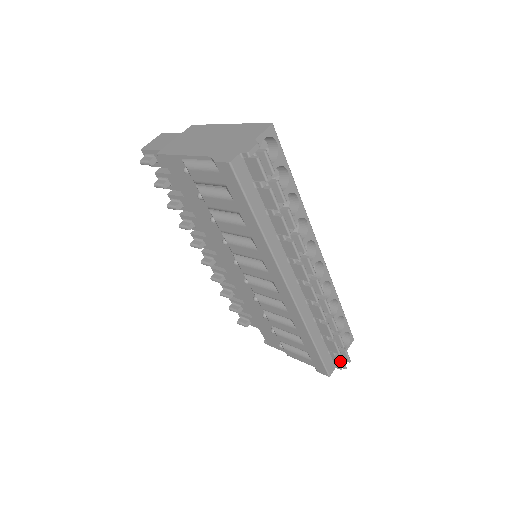
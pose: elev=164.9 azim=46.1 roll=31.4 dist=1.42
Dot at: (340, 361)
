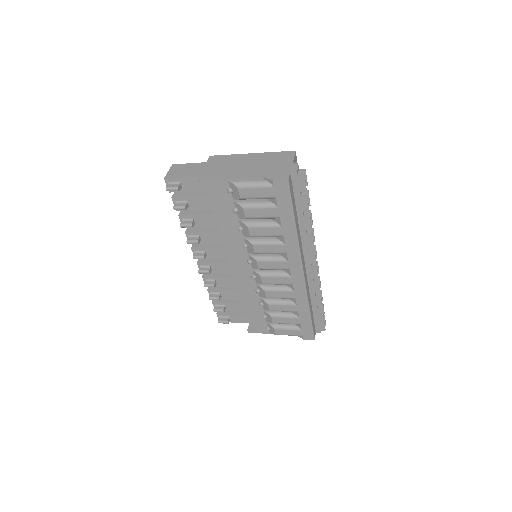
Dot at: (322, 325)
